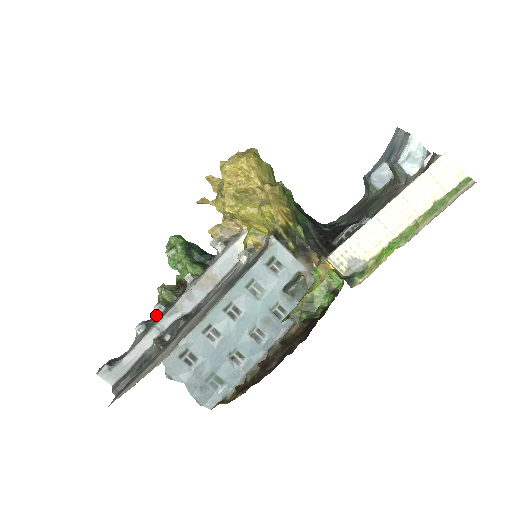
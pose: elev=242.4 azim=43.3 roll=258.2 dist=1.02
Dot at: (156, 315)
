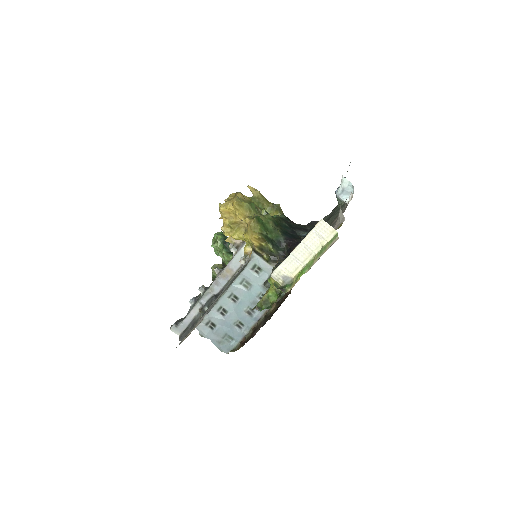
Dot at: (200, 293)
